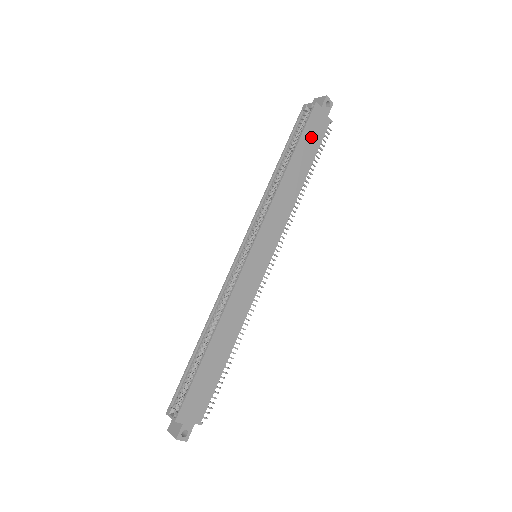
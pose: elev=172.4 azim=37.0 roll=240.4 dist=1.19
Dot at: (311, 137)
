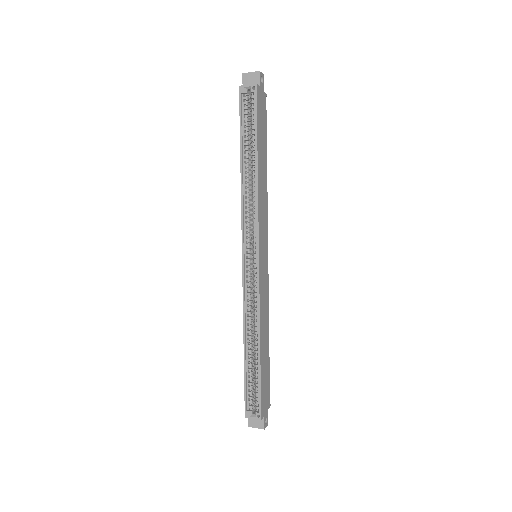
Dot at: (261, 122)
